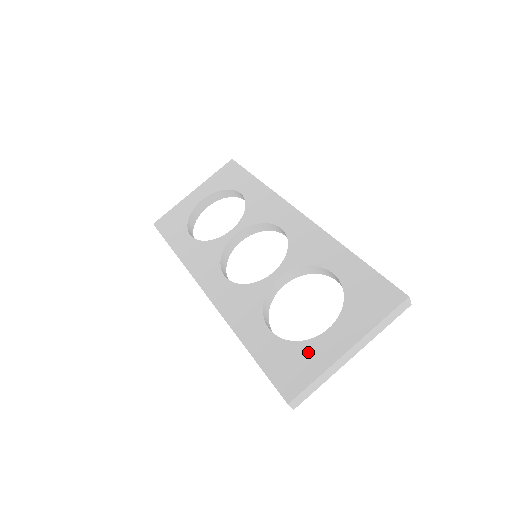
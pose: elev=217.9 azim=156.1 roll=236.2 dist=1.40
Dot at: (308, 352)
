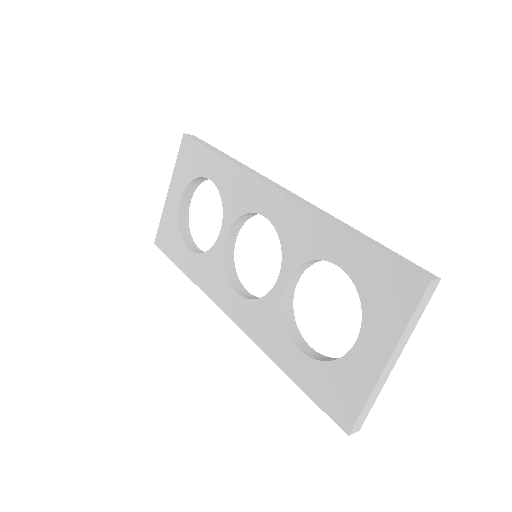
Dot at: (346, 373)
